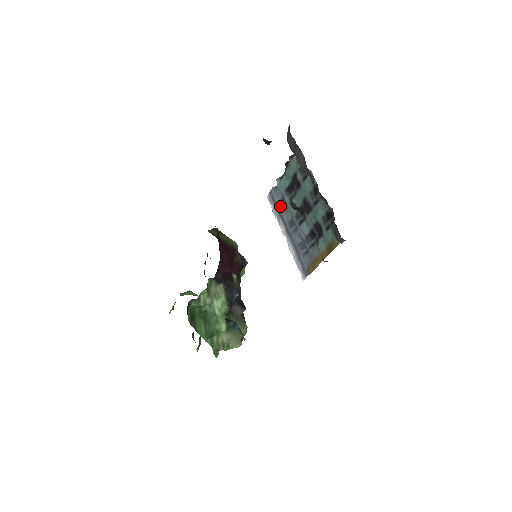
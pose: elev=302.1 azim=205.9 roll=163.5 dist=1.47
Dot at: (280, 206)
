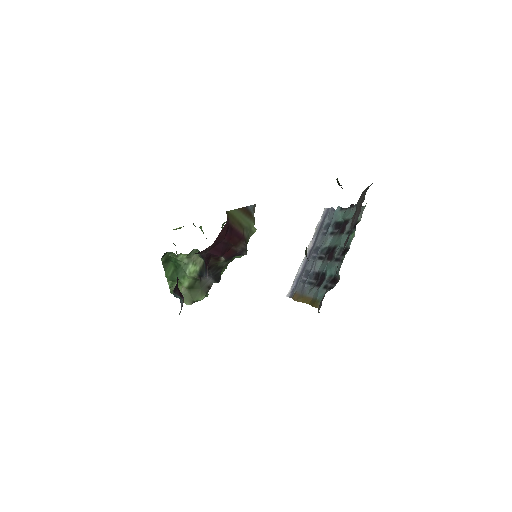
Dot at: (323, 228)
